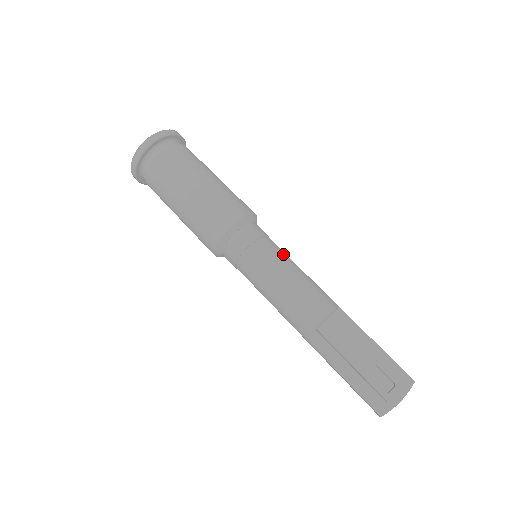
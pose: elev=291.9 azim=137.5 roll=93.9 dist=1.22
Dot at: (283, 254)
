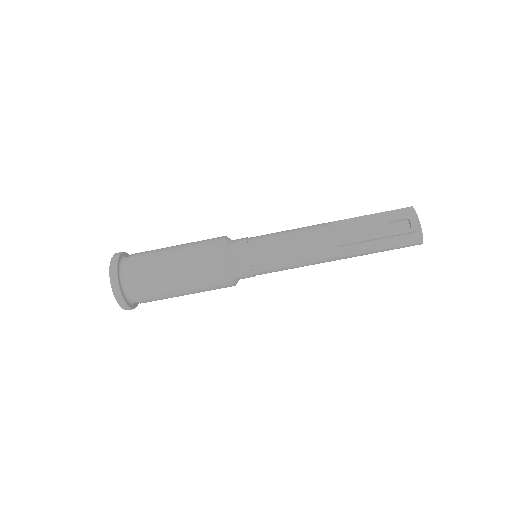
Dot at: (270, 235)
